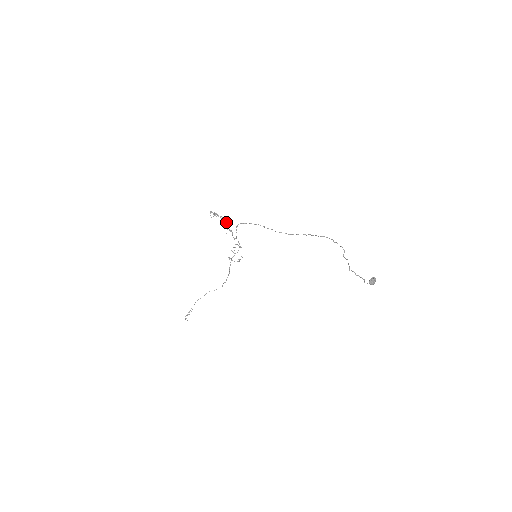
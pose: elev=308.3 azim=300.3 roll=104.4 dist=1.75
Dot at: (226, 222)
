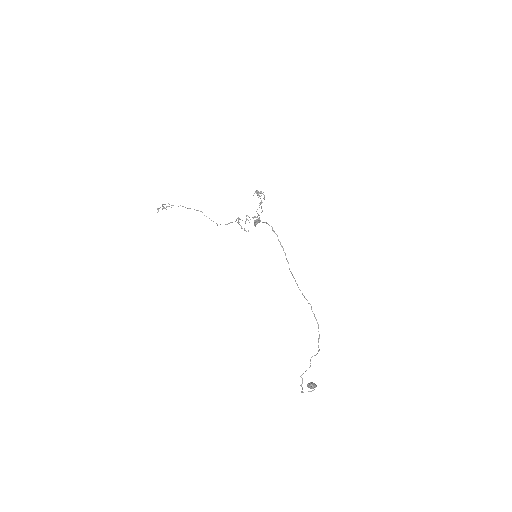
Dot at: (259, 218)
